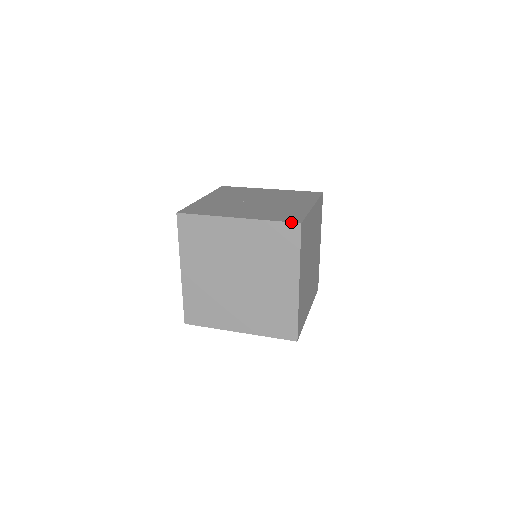
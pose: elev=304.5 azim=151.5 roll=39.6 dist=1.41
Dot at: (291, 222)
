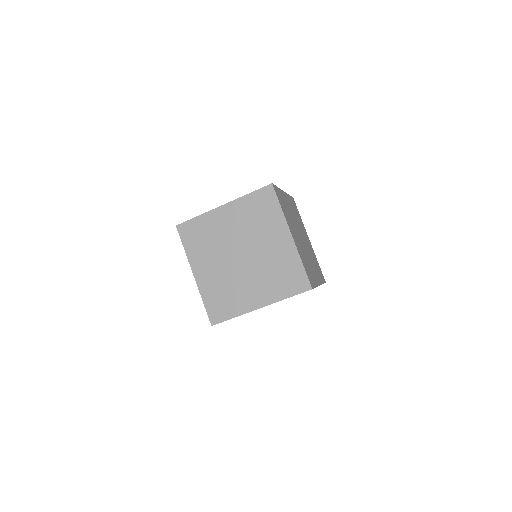
Dot at: (310, 281)
